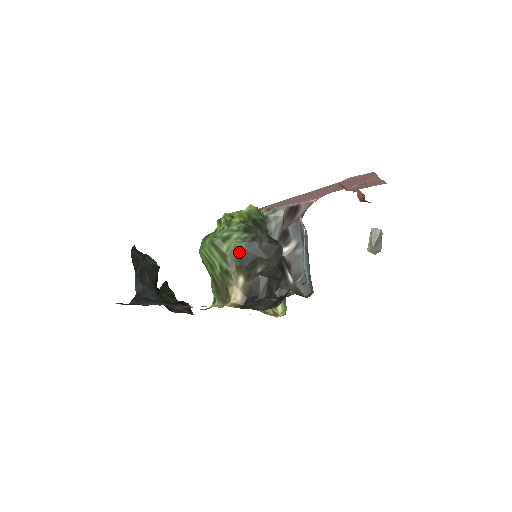
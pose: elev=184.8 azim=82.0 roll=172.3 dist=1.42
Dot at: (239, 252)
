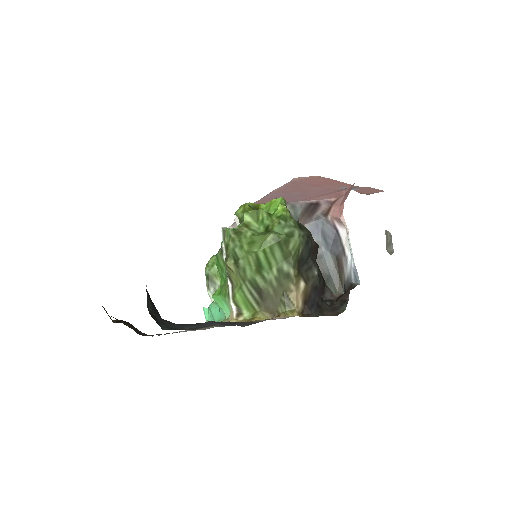
Dot at: (300, 252)
